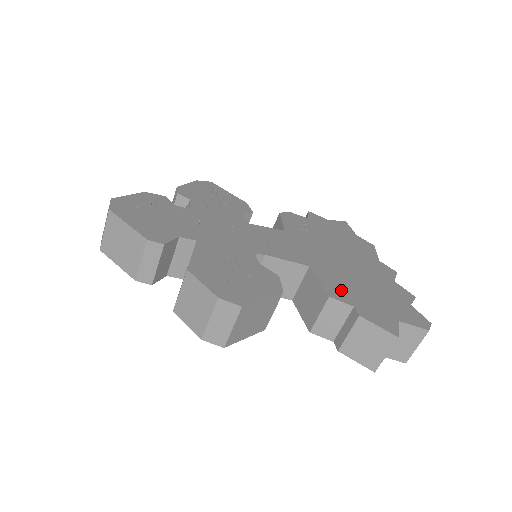
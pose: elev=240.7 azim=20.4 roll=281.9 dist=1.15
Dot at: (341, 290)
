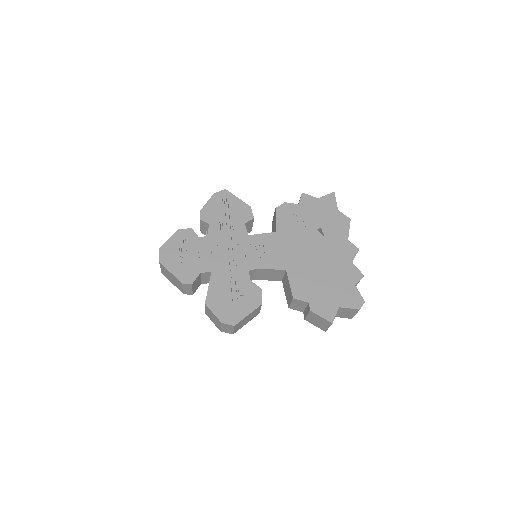
Dot at: (304, 288)
